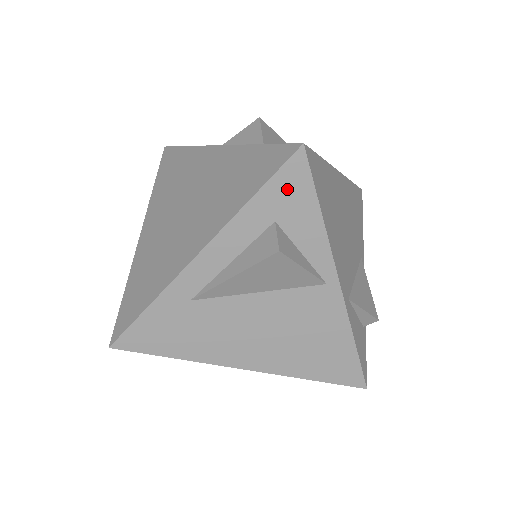
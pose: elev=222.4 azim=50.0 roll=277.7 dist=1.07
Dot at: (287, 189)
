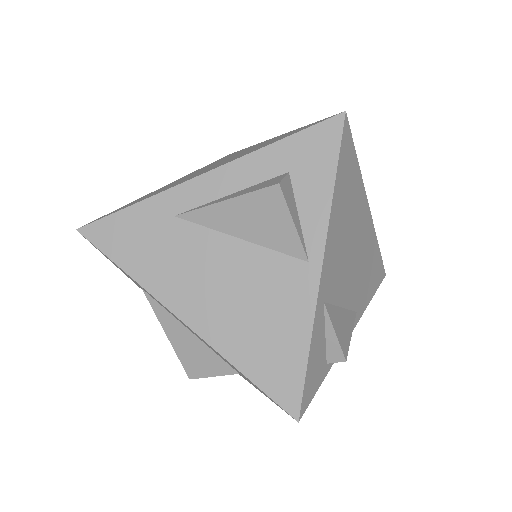
Dot at: (313, 146)
